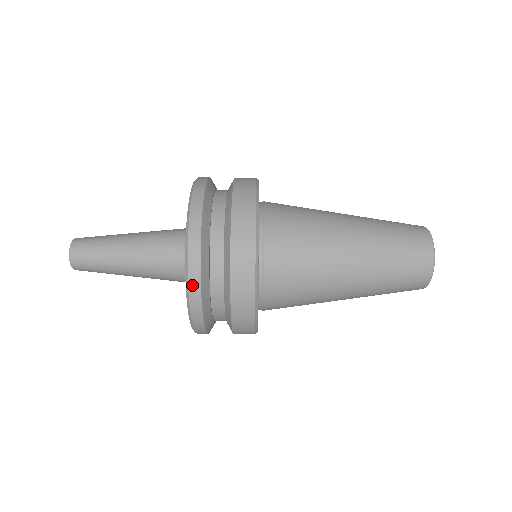
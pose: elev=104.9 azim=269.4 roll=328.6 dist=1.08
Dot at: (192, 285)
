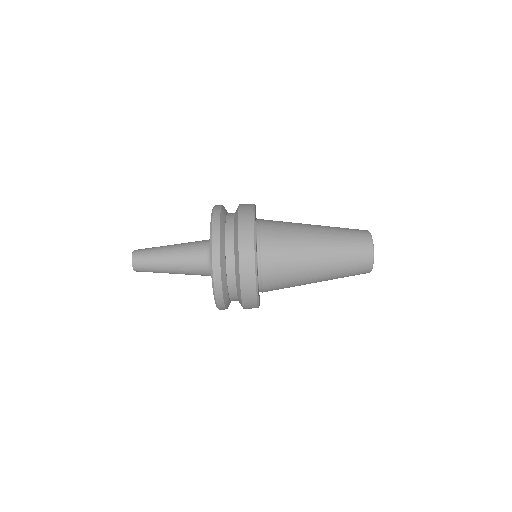
Dot at: (215, 260)
